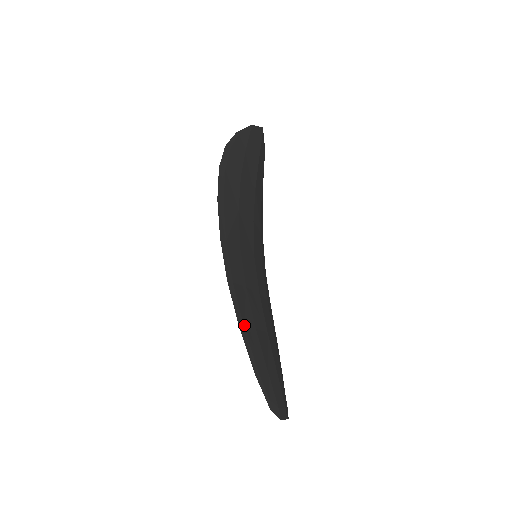
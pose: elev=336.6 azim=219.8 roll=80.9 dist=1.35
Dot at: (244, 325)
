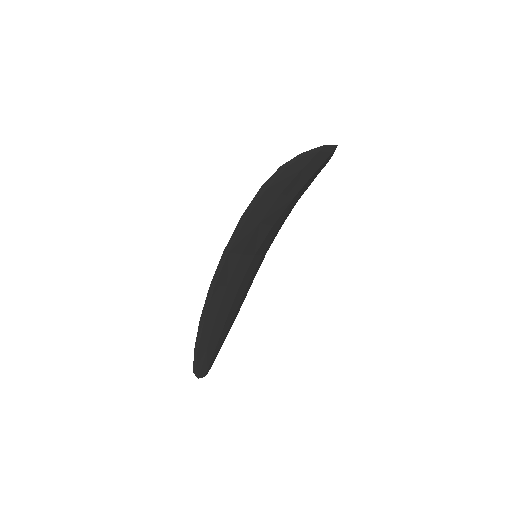
Dot at: (205, 318)
